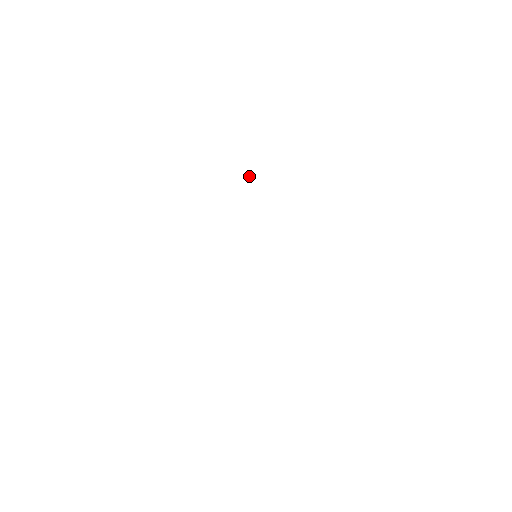
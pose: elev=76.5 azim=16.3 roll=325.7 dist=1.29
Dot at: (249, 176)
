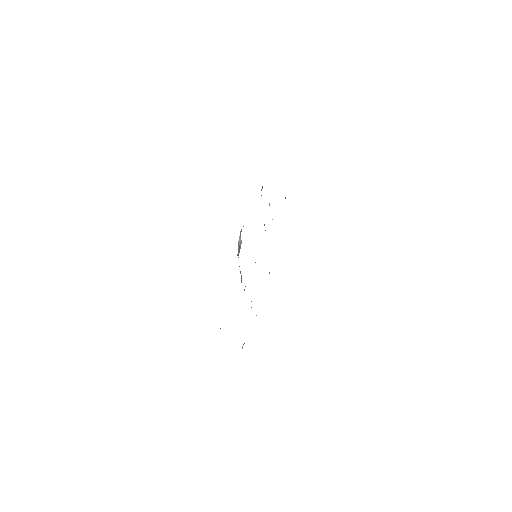
Dot at: (272, 219)
